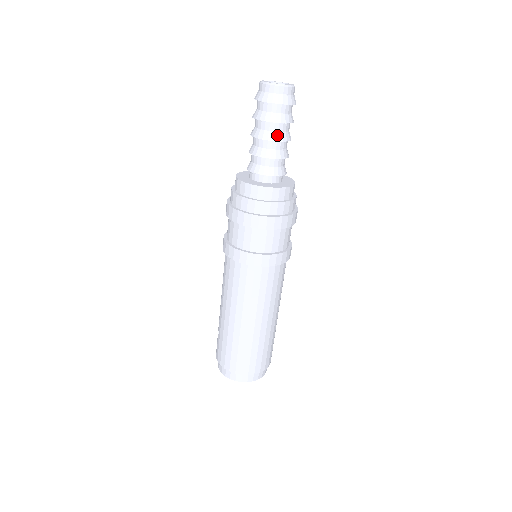
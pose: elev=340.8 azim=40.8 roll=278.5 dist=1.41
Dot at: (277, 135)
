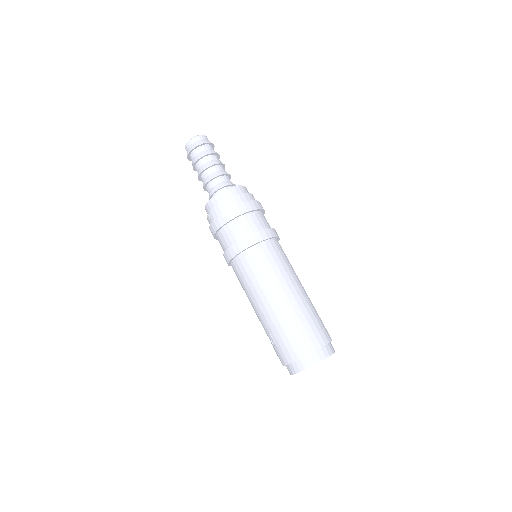
Dot at: (215, 161)
